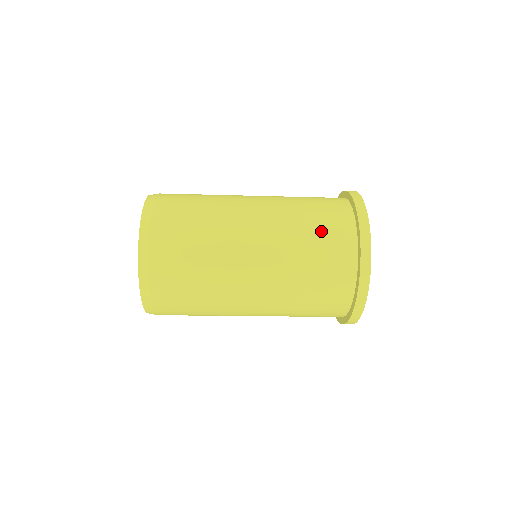
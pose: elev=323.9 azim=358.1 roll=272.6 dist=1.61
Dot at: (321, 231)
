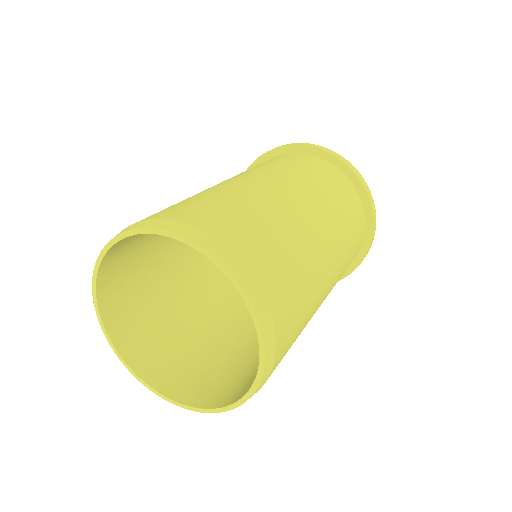
Dot at: (334, 185)
